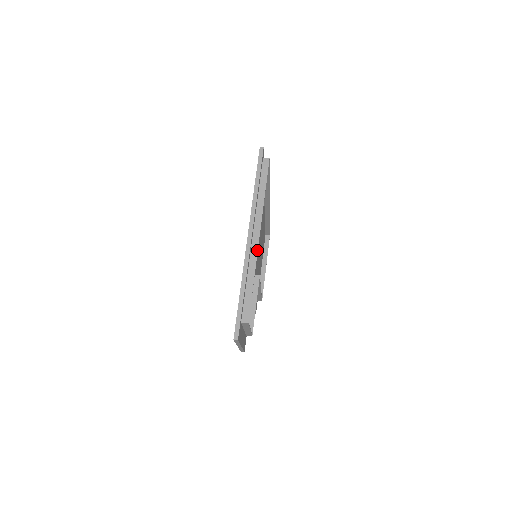
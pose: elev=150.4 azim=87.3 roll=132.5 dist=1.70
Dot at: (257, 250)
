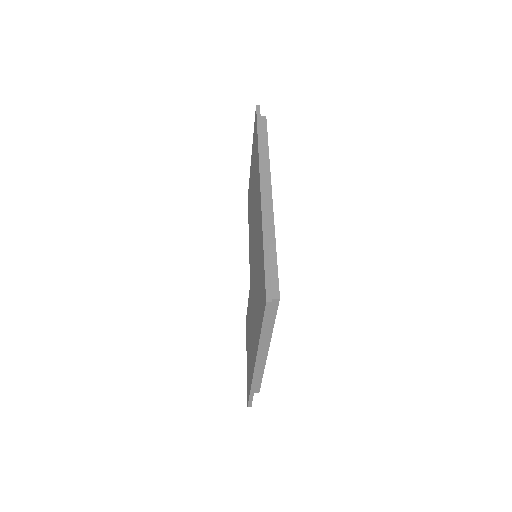
Dot at: (265, 362)
